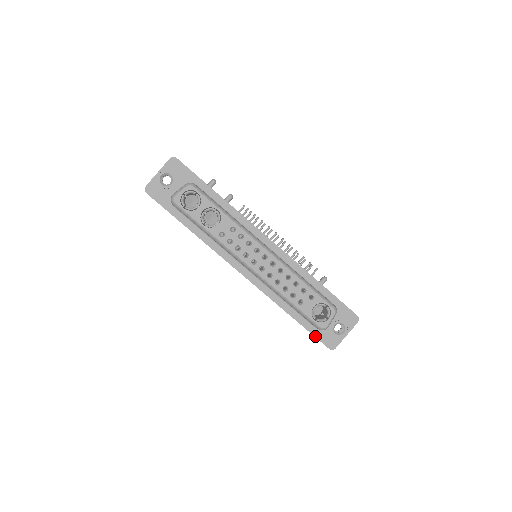
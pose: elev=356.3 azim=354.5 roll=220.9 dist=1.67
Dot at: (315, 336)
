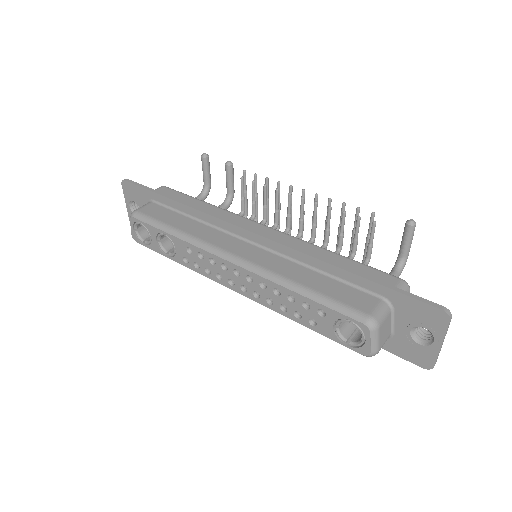
Dot at: (389, 351)
